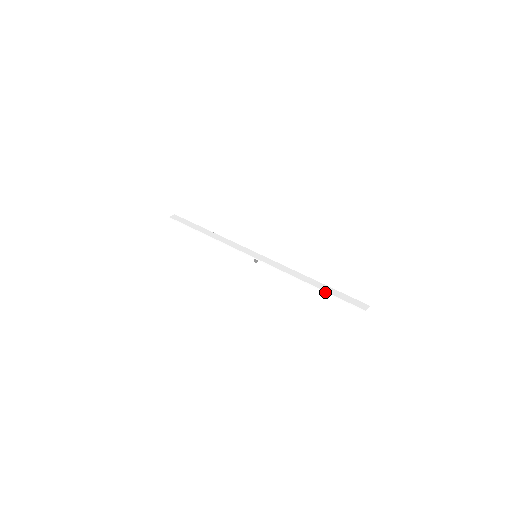
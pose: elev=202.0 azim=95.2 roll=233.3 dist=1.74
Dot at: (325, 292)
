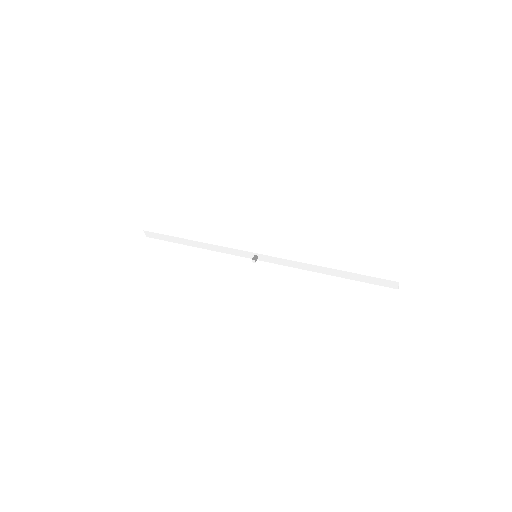
Dot at: (348, 271)
